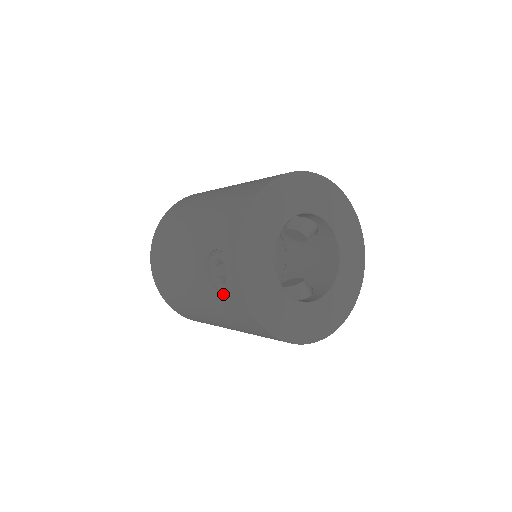
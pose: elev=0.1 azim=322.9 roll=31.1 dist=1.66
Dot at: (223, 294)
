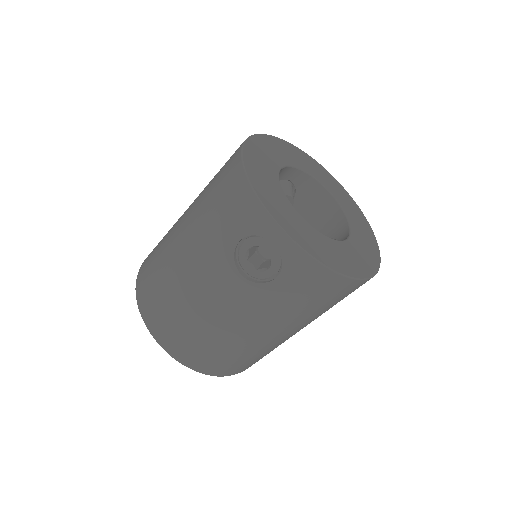
Dot at: (277, 278)
